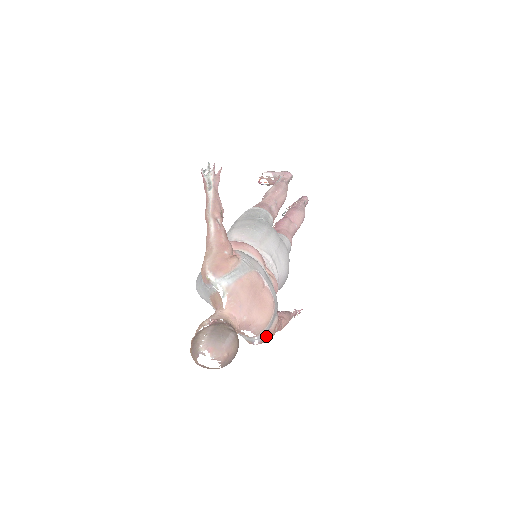
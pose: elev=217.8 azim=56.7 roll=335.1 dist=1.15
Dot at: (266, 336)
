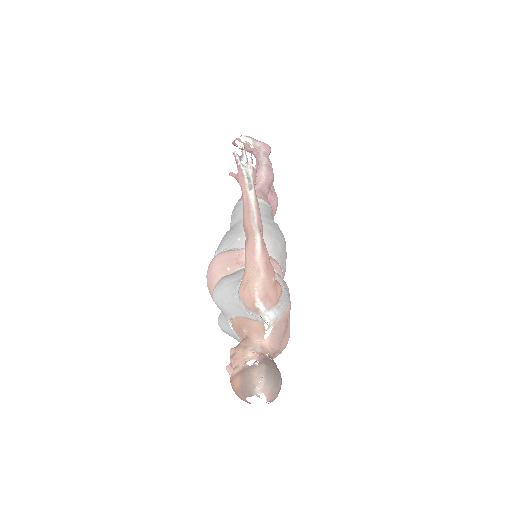
Dot at: occluded
